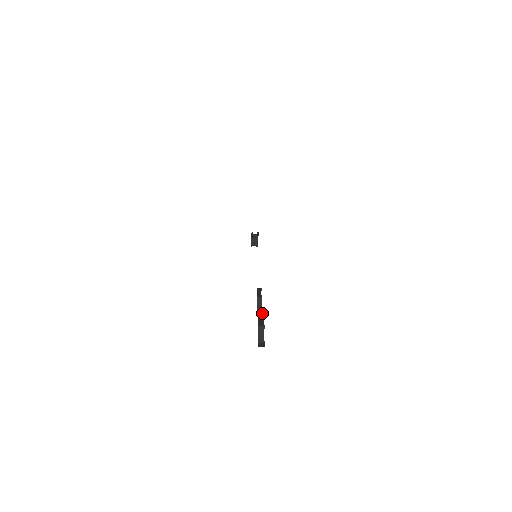
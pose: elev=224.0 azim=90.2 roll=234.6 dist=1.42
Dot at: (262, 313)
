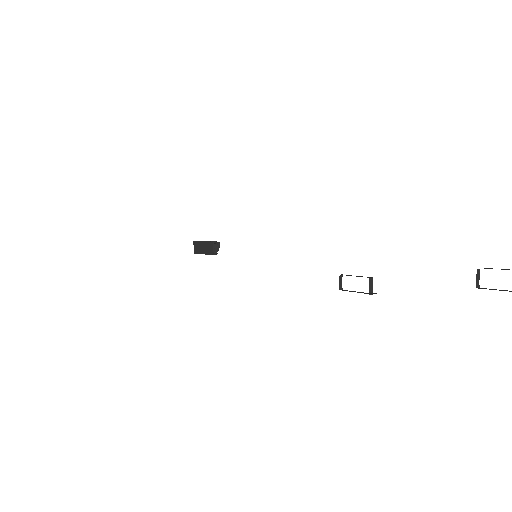
Dot at: (487, 268)
